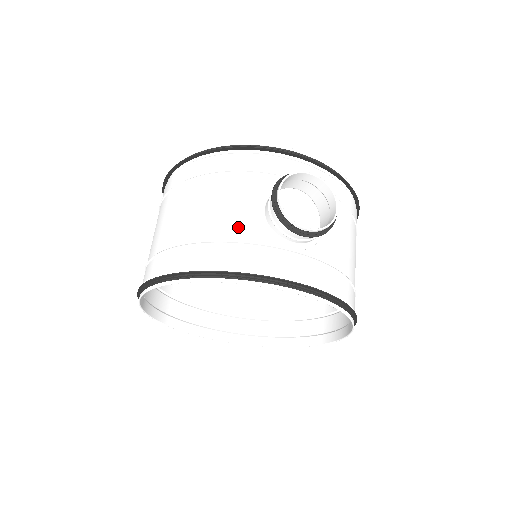
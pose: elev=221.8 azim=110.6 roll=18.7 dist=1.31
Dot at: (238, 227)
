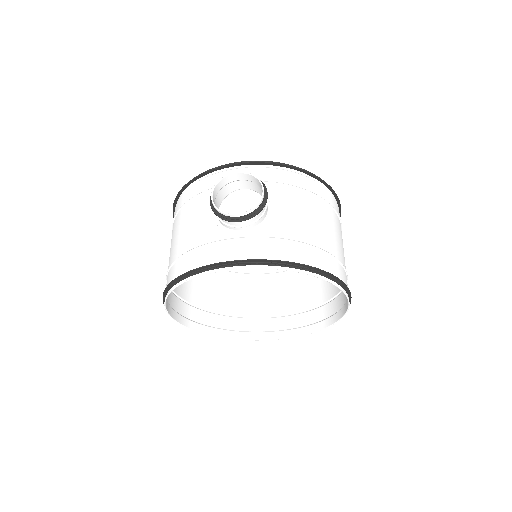
Dot at: (201, 234)
